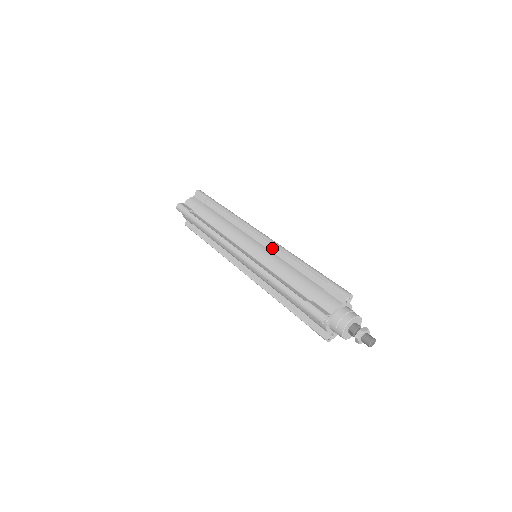
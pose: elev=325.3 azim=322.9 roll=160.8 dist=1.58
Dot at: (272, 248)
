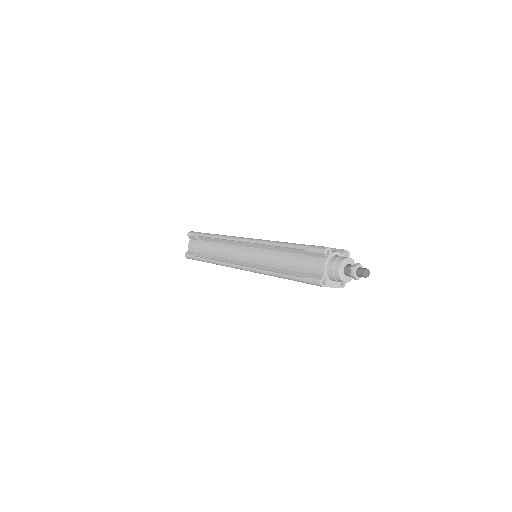
Dot at: occluded
